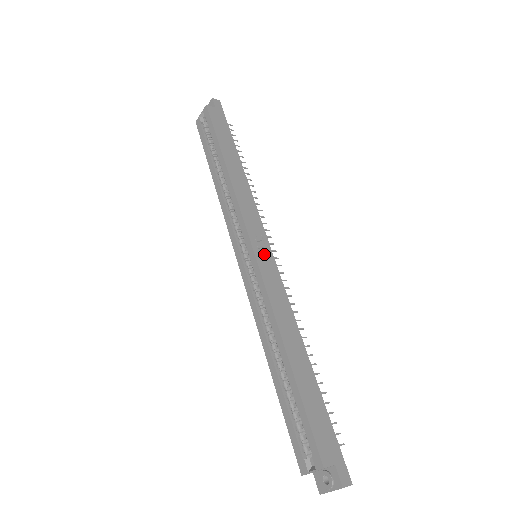
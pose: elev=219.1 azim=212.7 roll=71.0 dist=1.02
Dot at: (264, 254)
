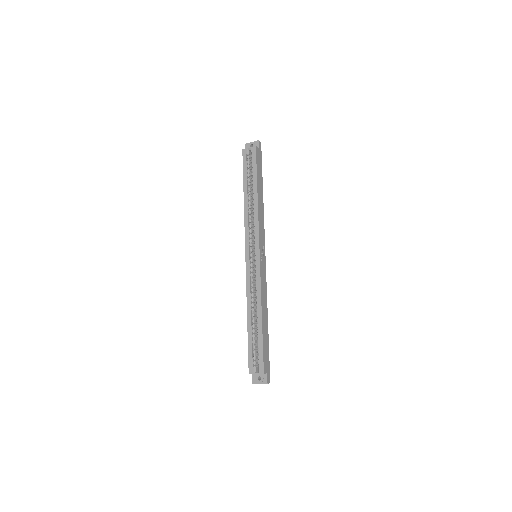
Dot at: (263, 259)
